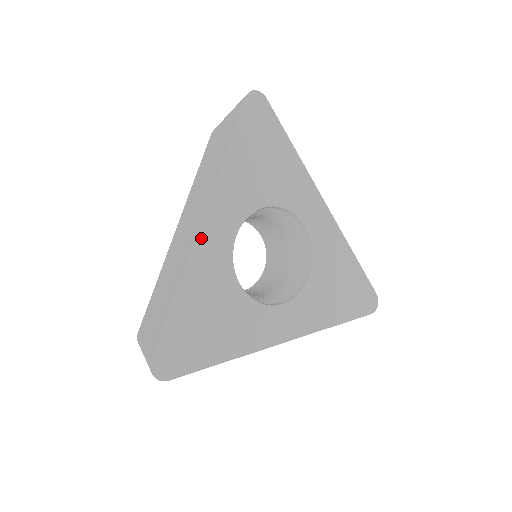
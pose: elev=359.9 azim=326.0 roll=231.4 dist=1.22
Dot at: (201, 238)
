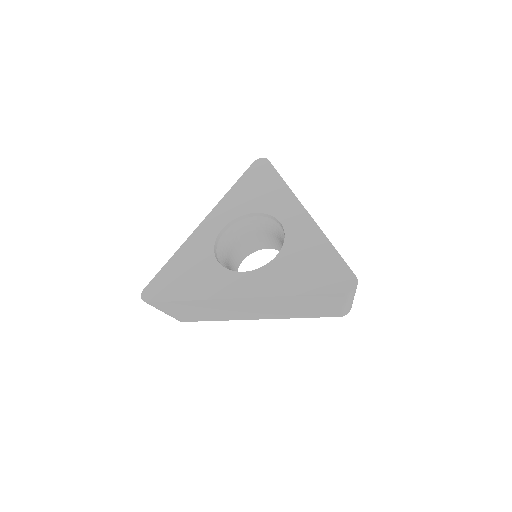
Dot at: (199, 230)
